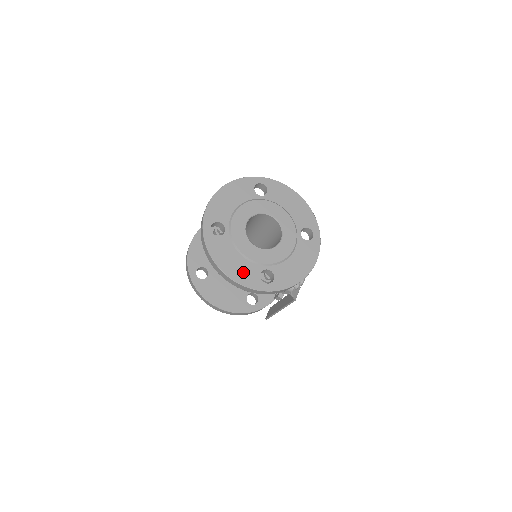
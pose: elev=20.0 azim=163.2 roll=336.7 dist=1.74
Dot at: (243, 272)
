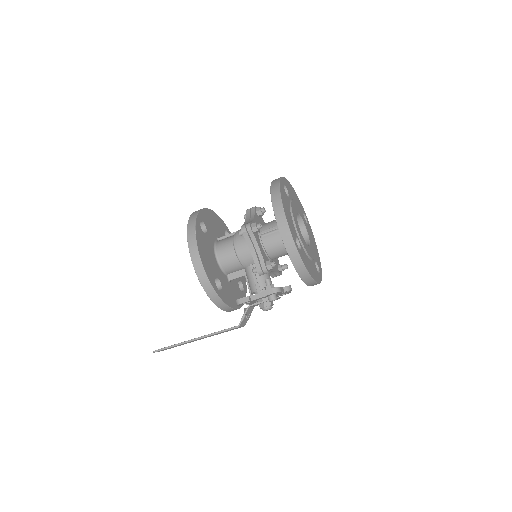
Dot at: (290, 221)
